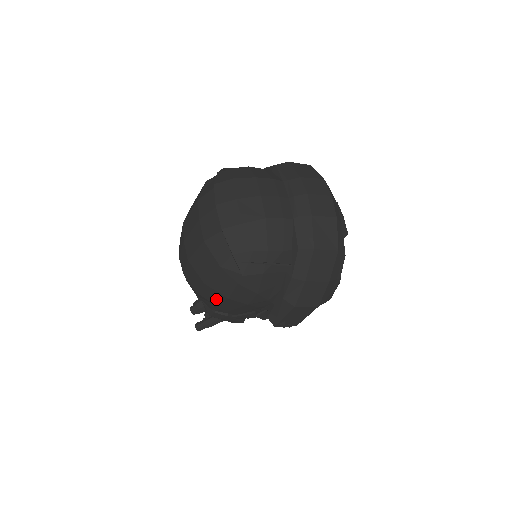
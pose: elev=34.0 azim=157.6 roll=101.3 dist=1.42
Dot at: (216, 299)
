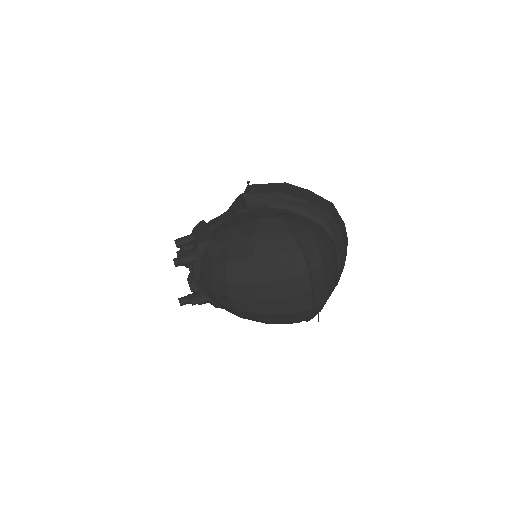
Dot at: occluded
